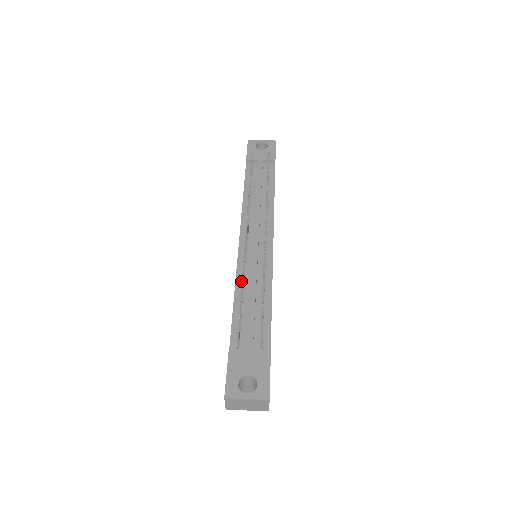
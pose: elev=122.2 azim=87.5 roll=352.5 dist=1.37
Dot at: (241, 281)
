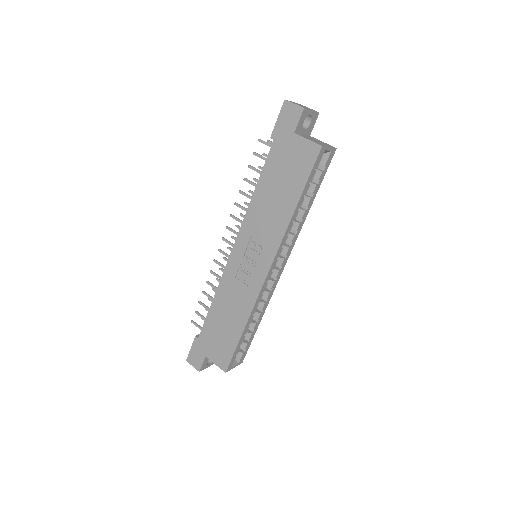
Dot at: (250, 208)
